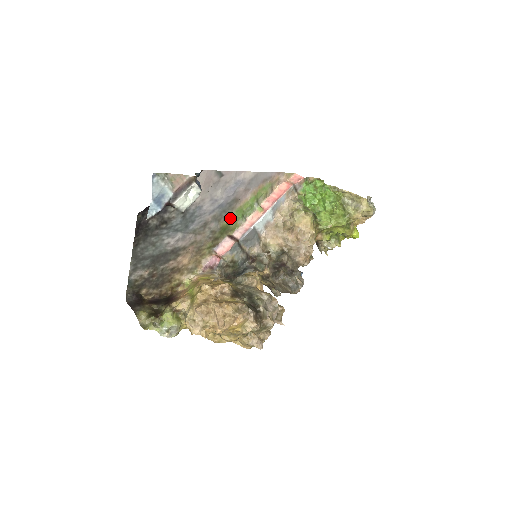
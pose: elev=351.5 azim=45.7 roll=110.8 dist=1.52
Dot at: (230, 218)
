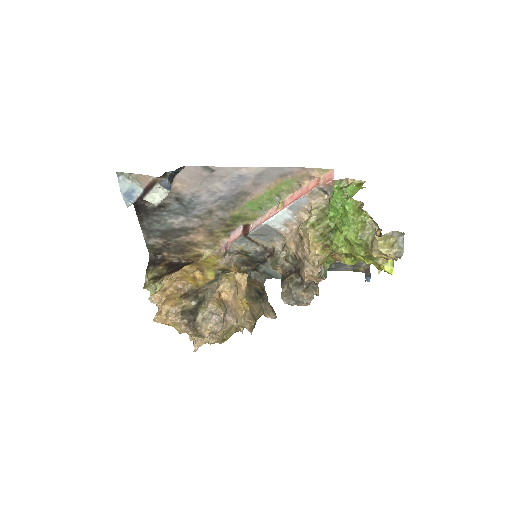
Dot at: (242, 209)
